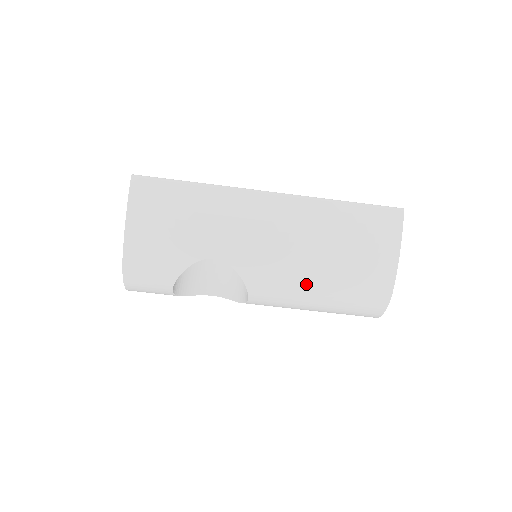
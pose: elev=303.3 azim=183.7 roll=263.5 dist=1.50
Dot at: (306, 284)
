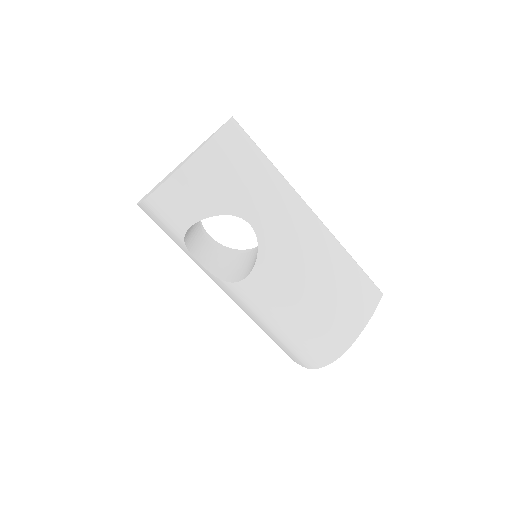
Dot at: (298, 297)
